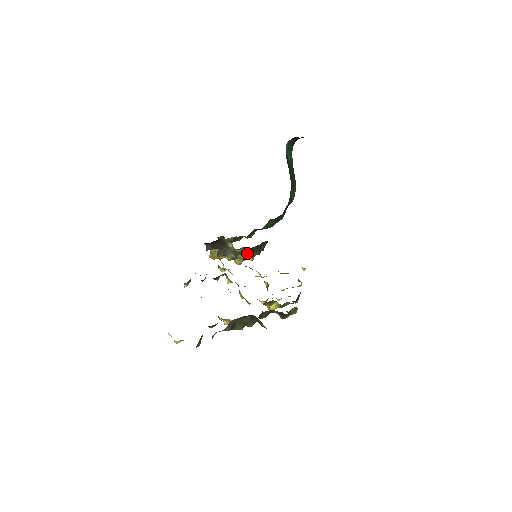
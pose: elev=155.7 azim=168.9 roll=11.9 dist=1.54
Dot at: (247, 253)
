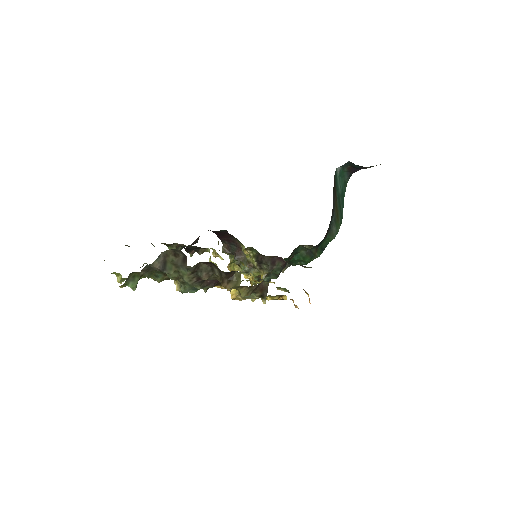
Dot at: (258, 264)
